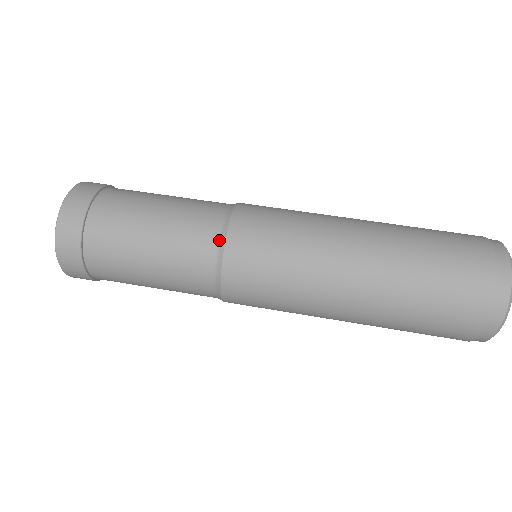
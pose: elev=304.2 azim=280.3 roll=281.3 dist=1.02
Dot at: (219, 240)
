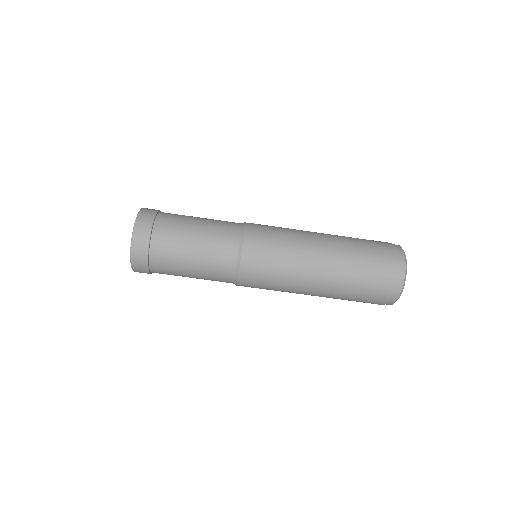
Dot at: (236, 259)
